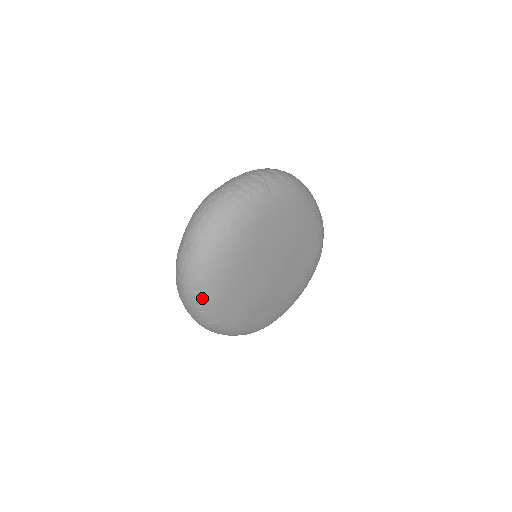
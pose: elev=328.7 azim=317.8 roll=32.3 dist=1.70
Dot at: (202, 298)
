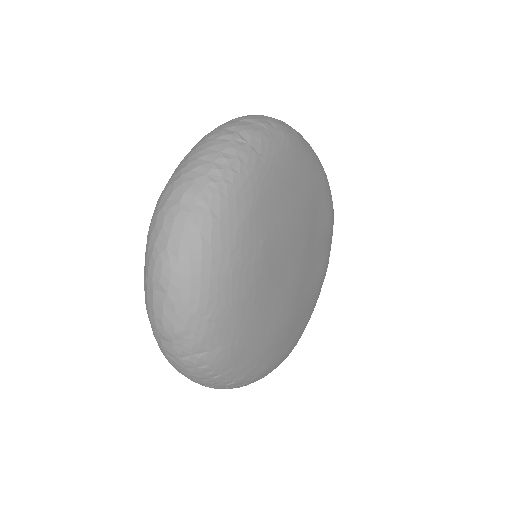
Dot at: (212, 360)
